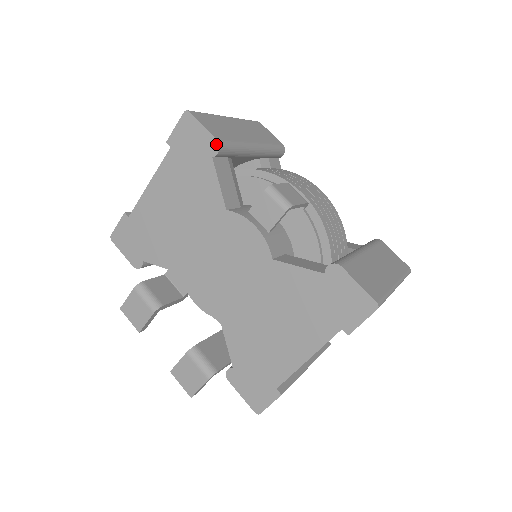
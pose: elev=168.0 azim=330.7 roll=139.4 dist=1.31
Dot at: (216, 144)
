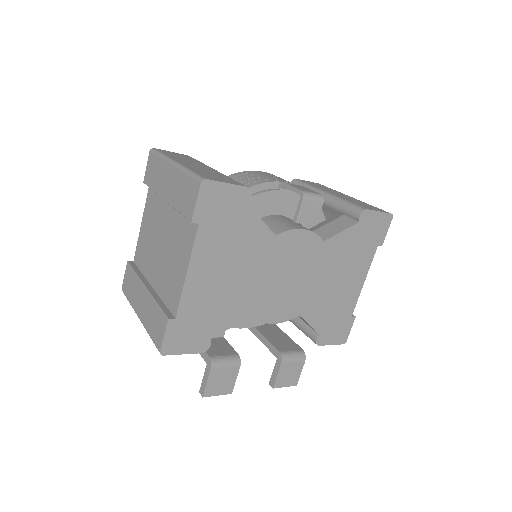
Dot at: (247, 191)
